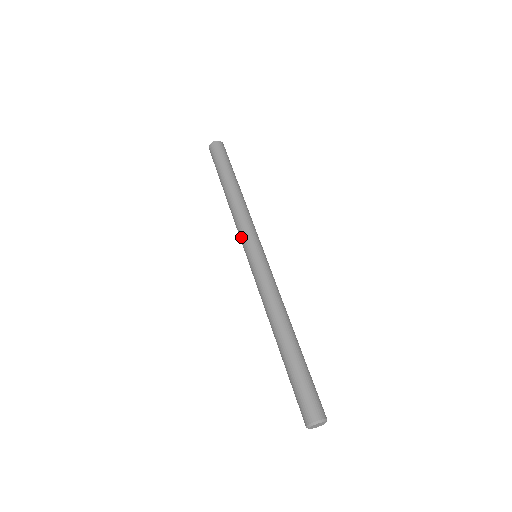
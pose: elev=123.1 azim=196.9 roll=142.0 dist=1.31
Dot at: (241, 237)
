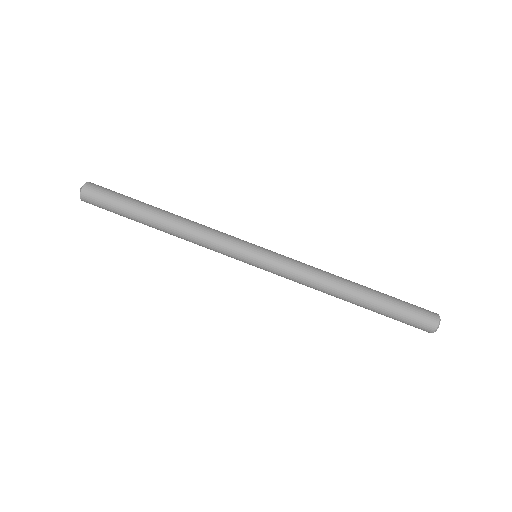
Dot at: (228, 251)
